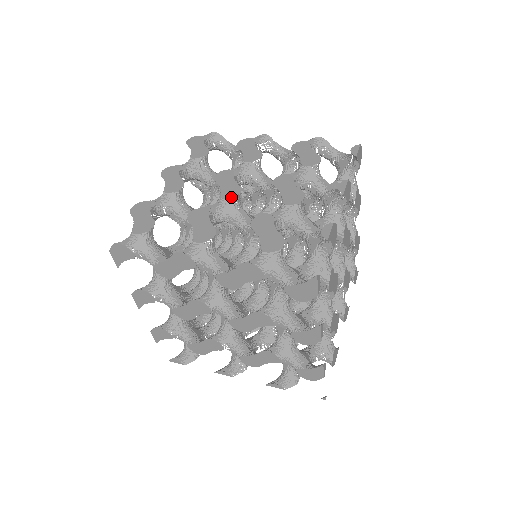
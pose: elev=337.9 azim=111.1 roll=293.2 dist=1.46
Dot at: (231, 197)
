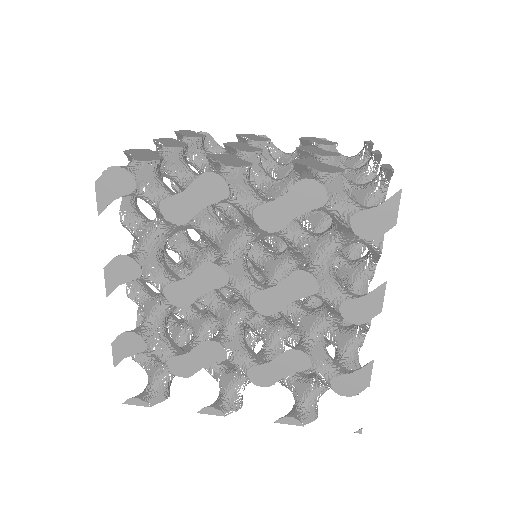
Dot at: (254, 151)
